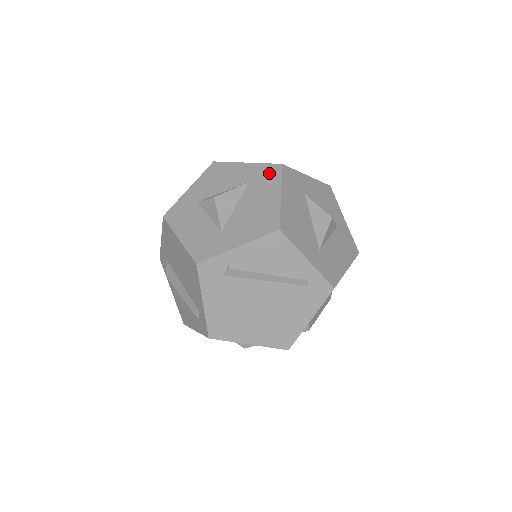
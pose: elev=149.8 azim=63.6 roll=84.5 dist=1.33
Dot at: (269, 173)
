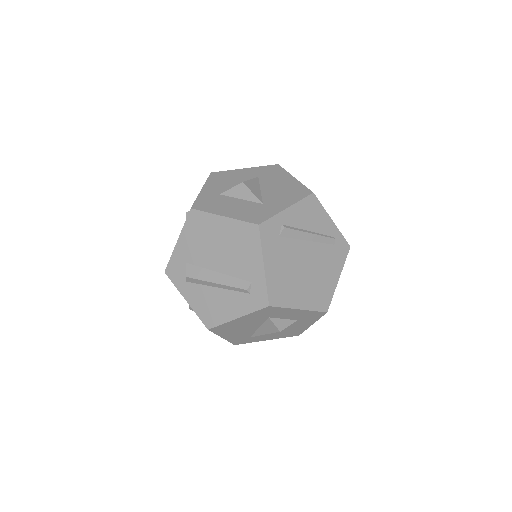
Dot at: (272, 170)
